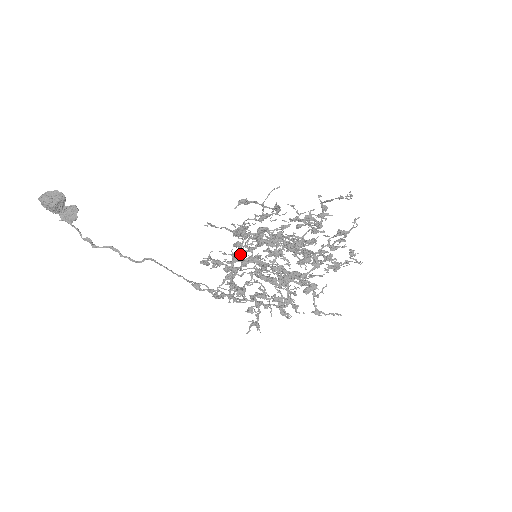
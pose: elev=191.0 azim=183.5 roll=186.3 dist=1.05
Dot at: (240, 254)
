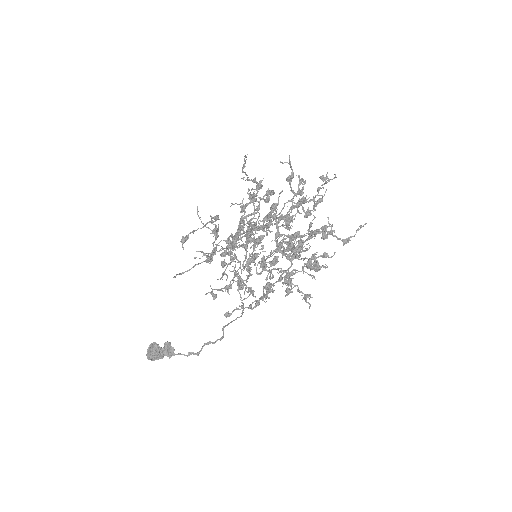
Dot at: (243, 266)
